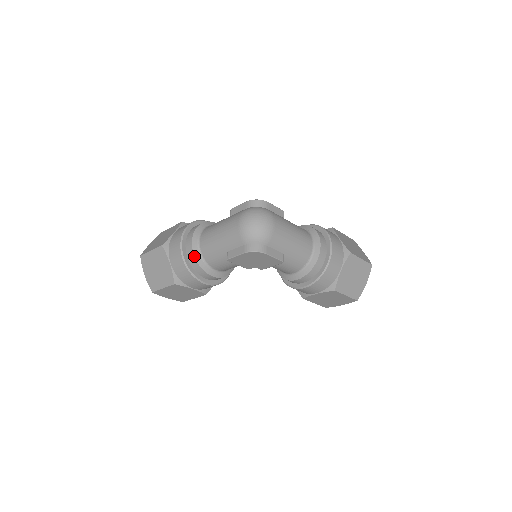
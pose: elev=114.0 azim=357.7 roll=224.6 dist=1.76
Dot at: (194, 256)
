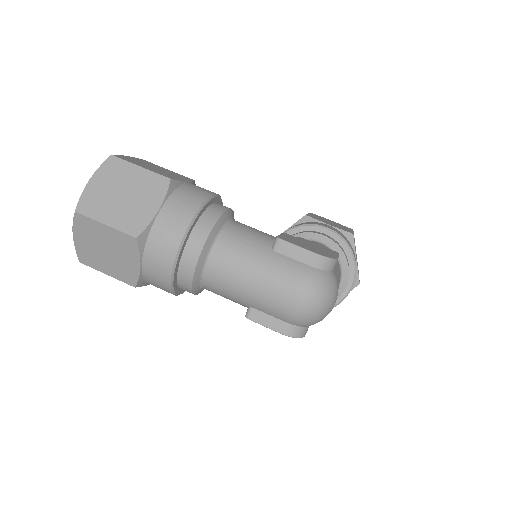
Dot at: (192, 282)
